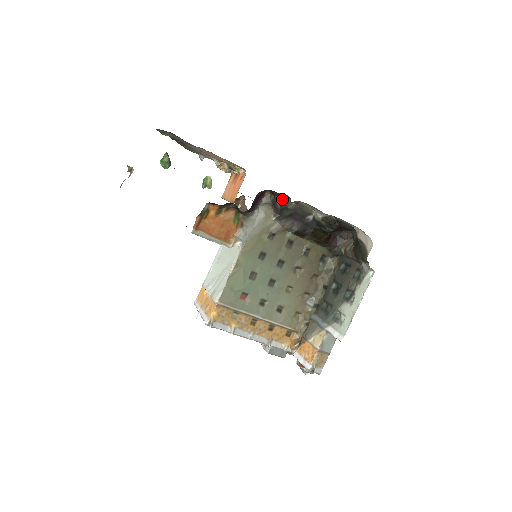
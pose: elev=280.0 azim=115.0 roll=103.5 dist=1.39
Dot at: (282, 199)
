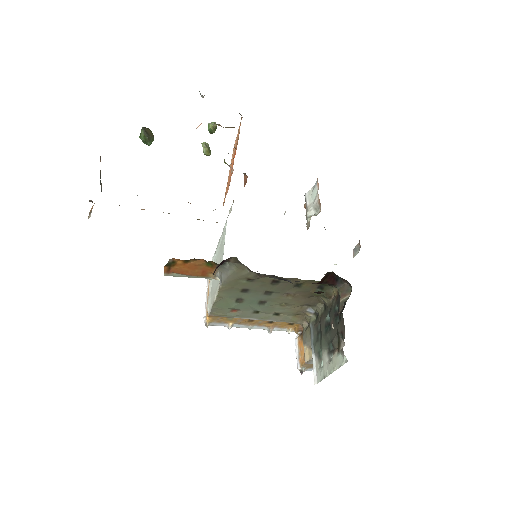
Dot at: occluded
